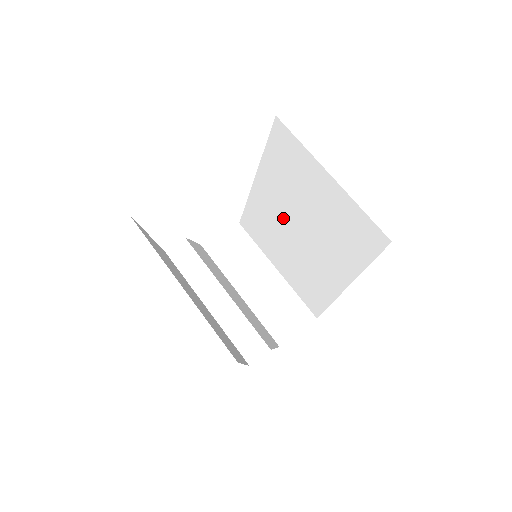
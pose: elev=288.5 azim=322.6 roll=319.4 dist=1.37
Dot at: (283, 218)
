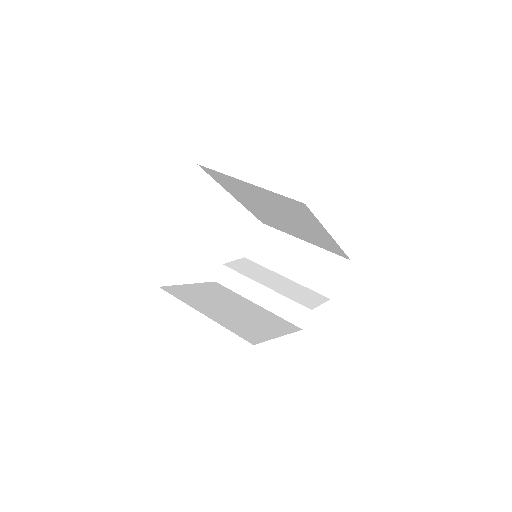
Dot at: (267, 212)
